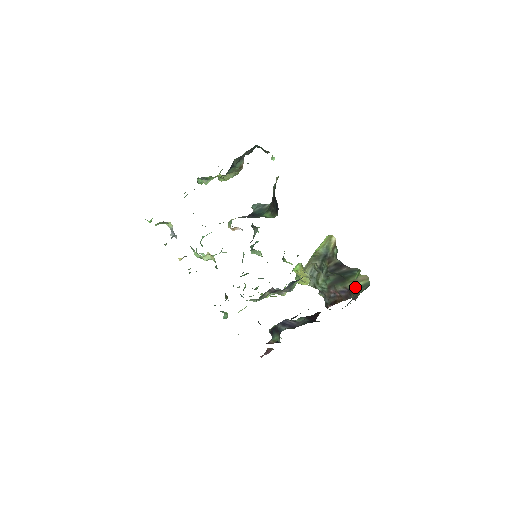
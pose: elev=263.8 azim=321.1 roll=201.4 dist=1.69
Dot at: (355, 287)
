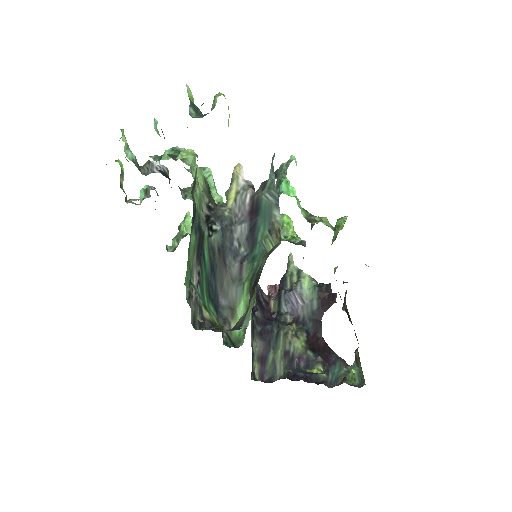
Dot at: occluded
